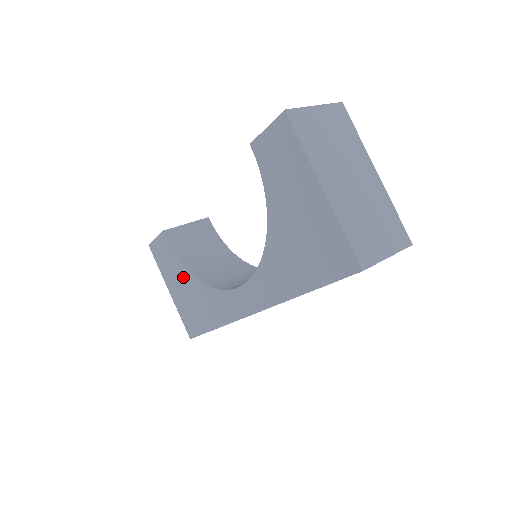
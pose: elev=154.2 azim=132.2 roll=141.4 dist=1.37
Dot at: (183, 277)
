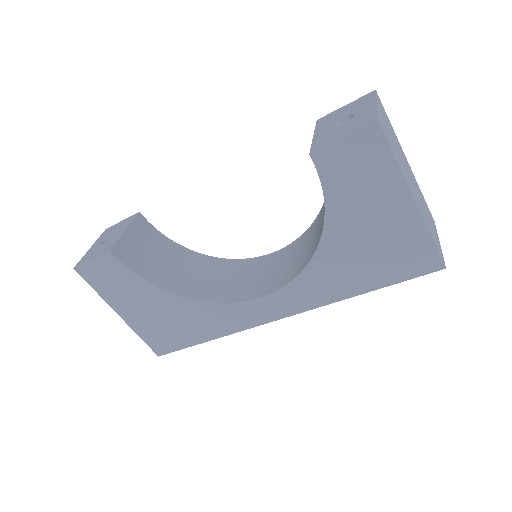
Dot at: (152, 298)
